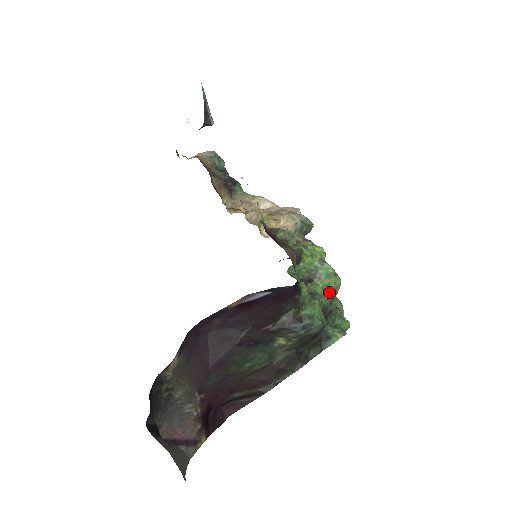
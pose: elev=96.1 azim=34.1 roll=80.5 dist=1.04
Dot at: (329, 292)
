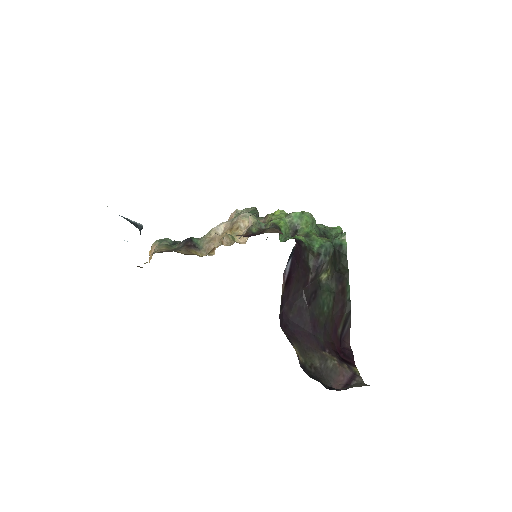
Dot at: (312, 224)
